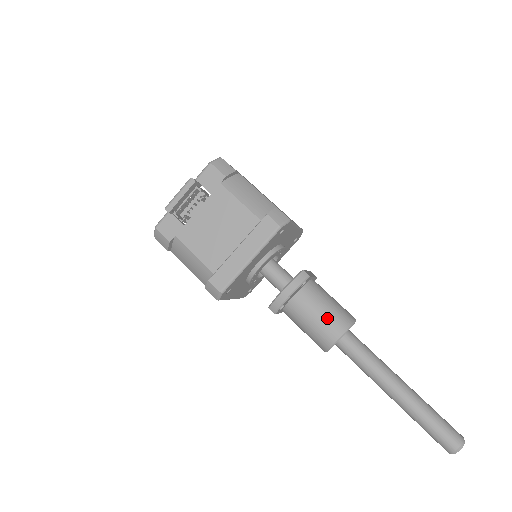
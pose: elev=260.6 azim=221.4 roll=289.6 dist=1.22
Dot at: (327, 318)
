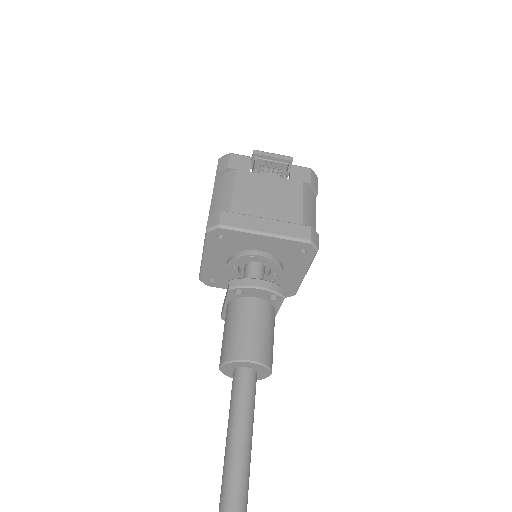
Dot at: (259, 338)
